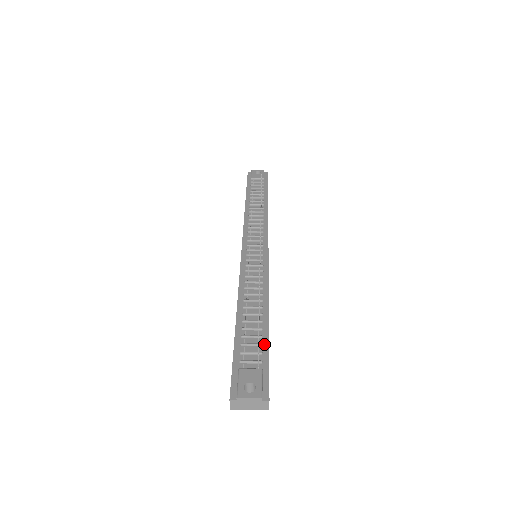
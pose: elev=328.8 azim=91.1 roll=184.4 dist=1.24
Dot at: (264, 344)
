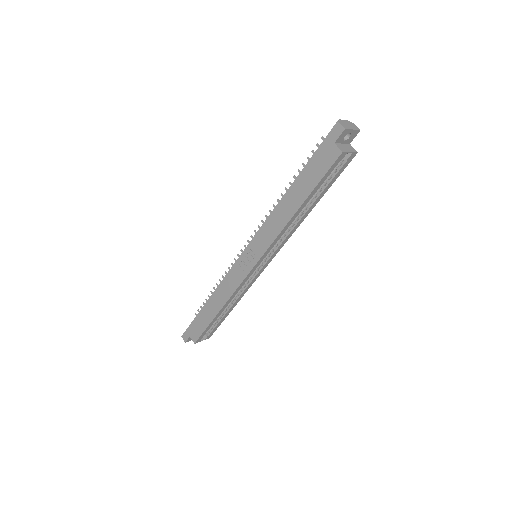
Dot at: occluded
